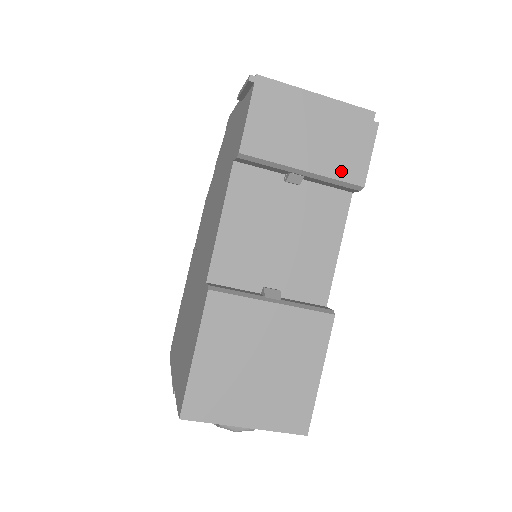
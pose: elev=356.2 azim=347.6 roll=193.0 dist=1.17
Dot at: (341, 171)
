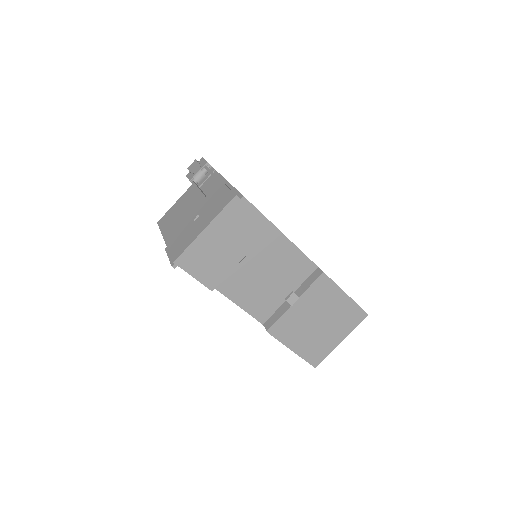
Dot at: (257, 236)
